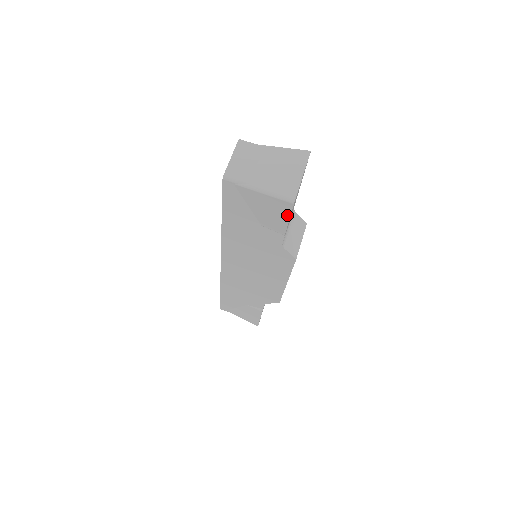
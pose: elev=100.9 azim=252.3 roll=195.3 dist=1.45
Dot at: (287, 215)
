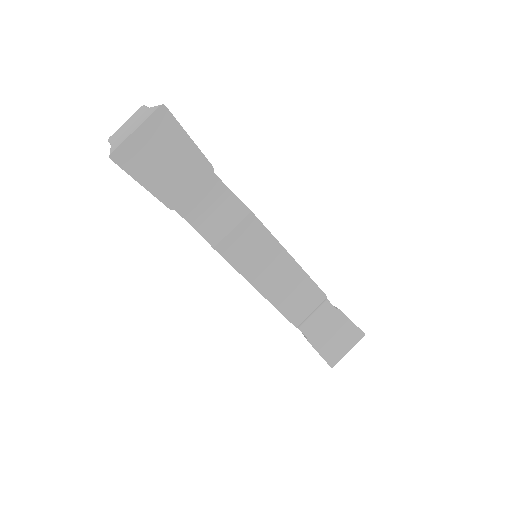
Dot at: (133, 177)
